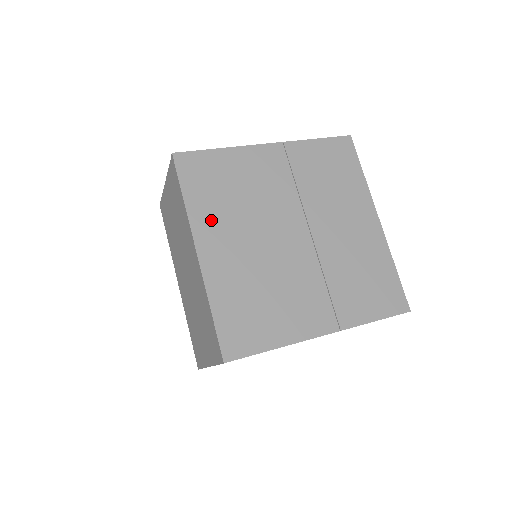
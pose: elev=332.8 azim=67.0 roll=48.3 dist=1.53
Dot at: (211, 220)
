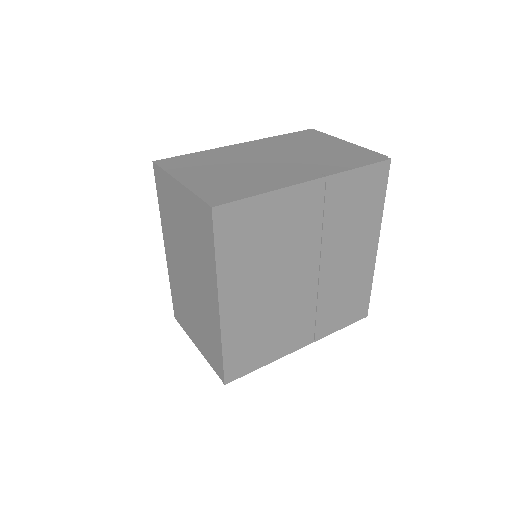
Dot at: (238, 275)
